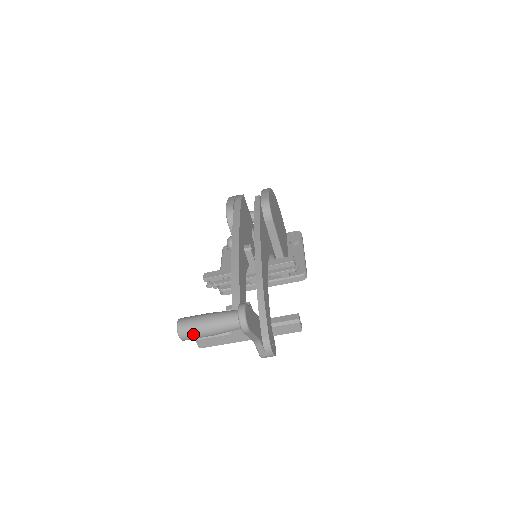
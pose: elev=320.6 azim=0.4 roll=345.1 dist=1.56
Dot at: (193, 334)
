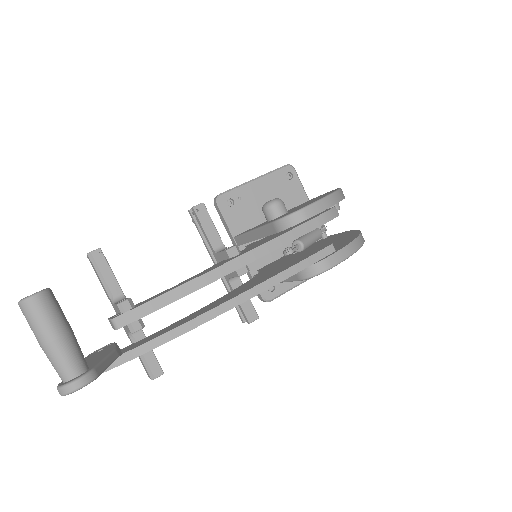
Dot at: (28, 322)
